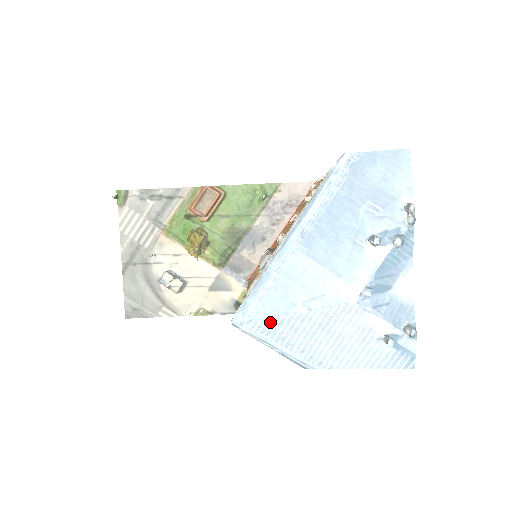
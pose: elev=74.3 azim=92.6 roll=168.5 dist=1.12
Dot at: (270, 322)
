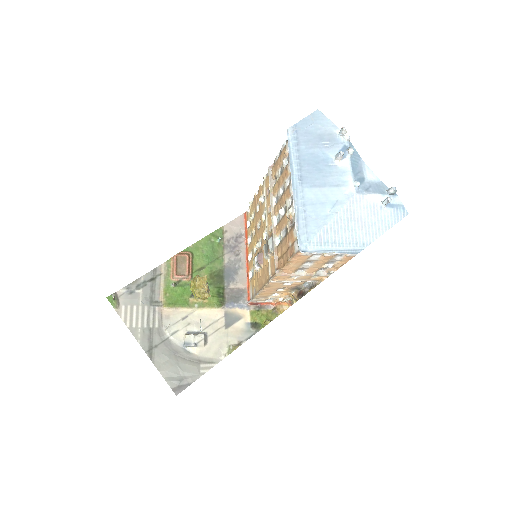
Dot at: (321, 236)
